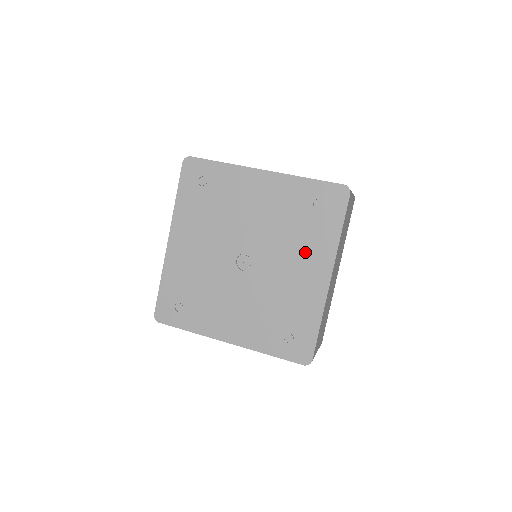
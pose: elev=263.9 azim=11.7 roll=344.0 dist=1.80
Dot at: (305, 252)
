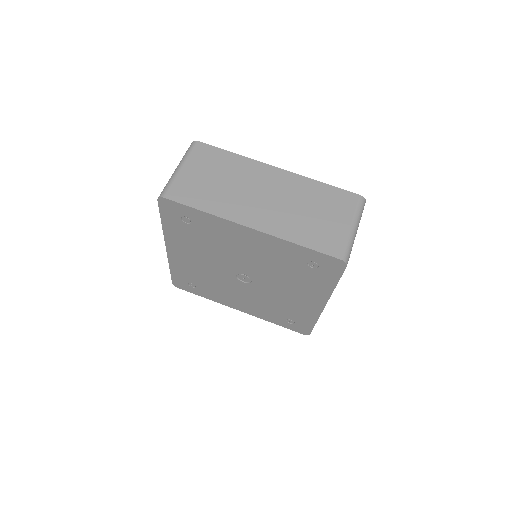
Dot at: (300, 287)
